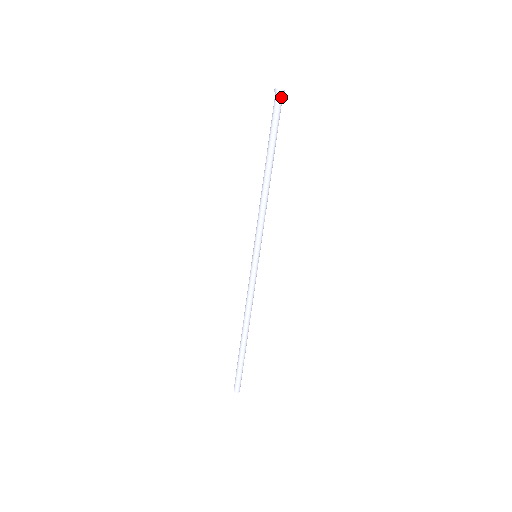
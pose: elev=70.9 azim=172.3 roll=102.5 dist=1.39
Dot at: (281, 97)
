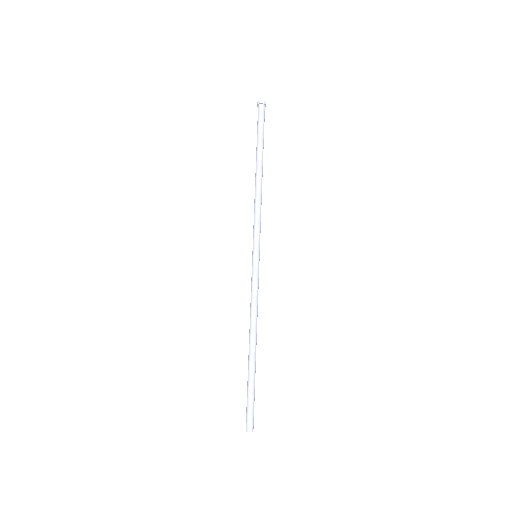
Dot at: (261, 107)
